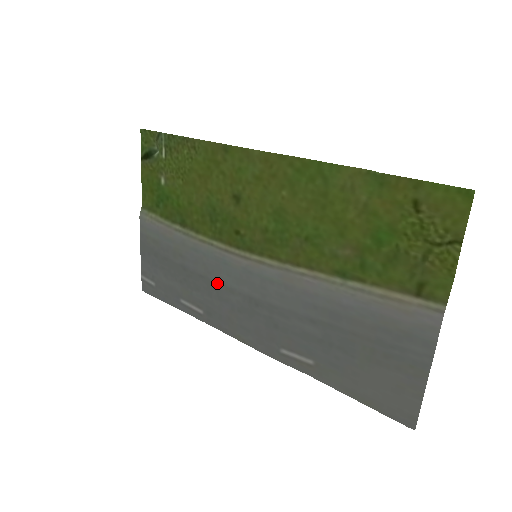
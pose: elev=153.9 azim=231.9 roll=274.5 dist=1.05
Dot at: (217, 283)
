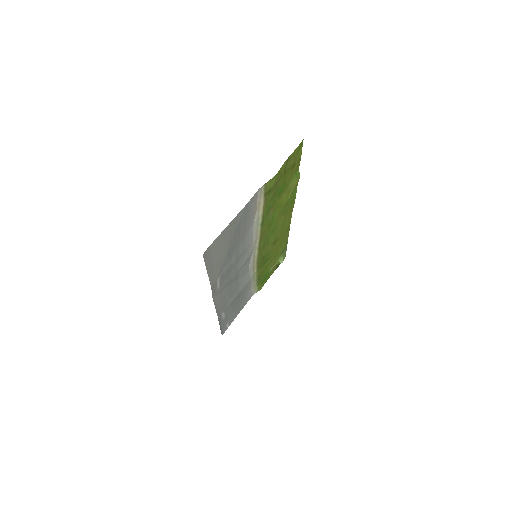
Dot at: (238, 288)
